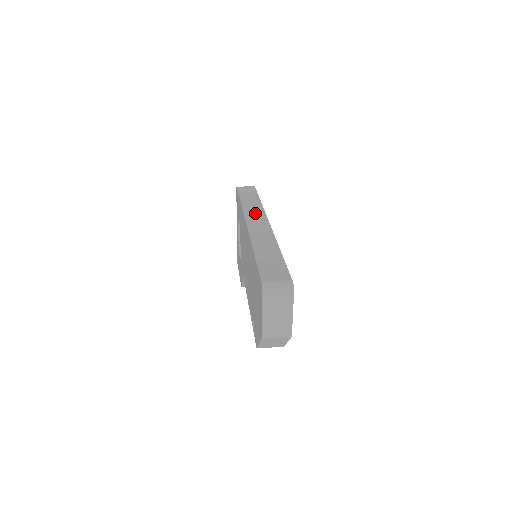
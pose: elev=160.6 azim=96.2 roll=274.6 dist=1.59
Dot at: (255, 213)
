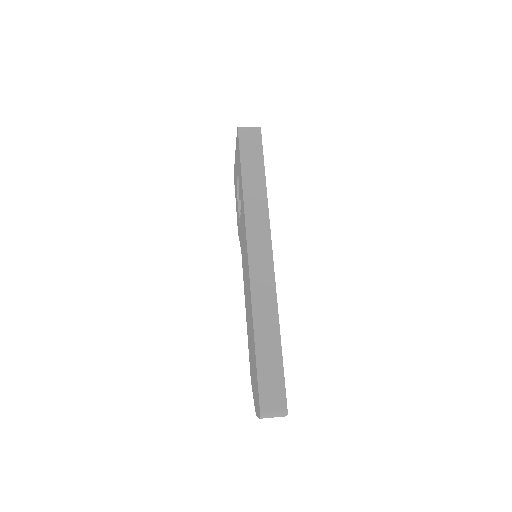
Dot at: (259, 232)
